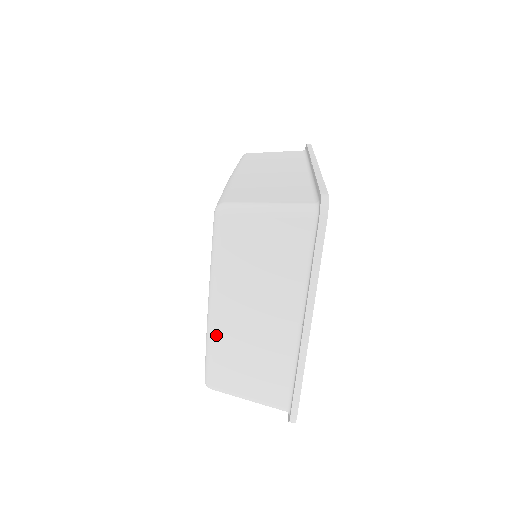
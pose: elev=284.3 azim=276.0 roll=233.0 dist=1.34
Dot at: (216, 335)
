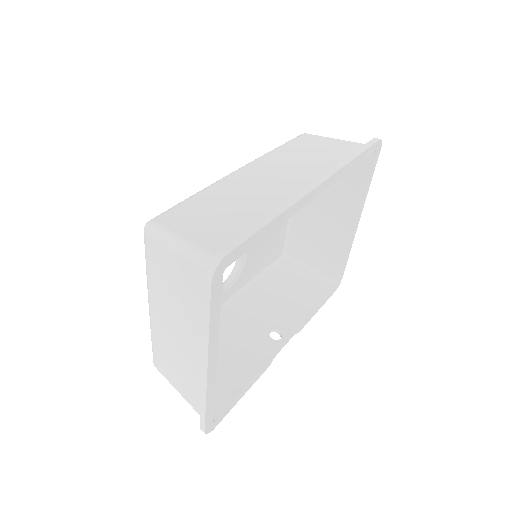
Dot at: (153, 330)
